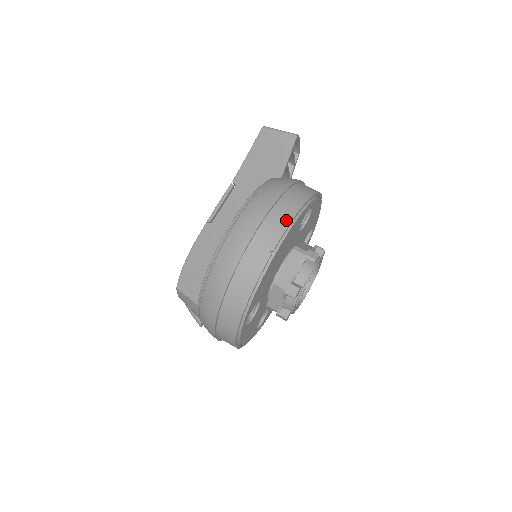
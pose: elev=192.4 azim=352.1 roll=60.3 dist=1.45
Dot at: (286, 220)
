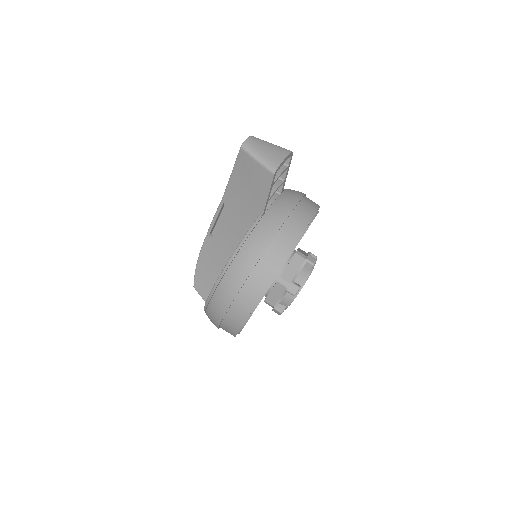
Dot at: (252, 303)
